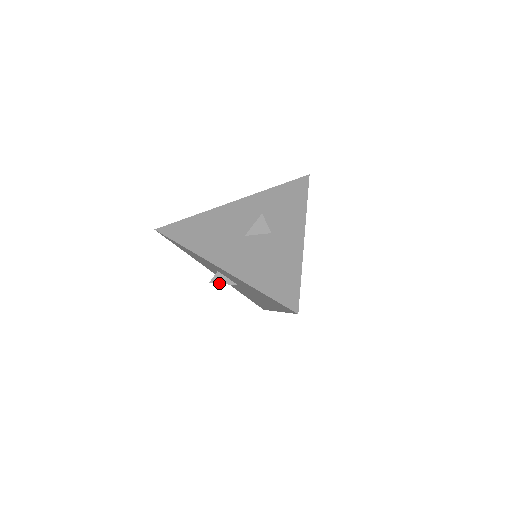
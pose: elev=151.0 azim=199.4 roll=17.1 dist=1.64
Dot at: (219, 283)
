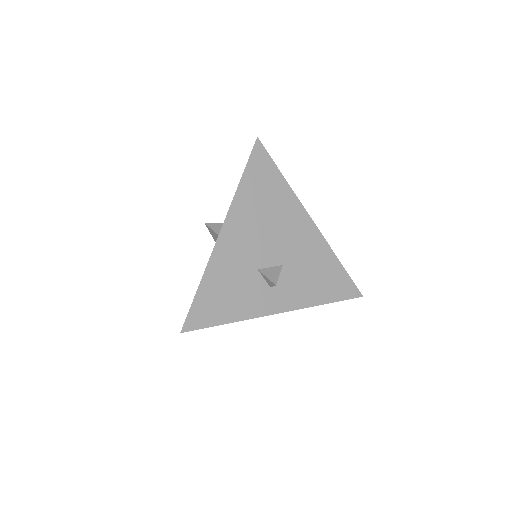
Dot at: occluded
